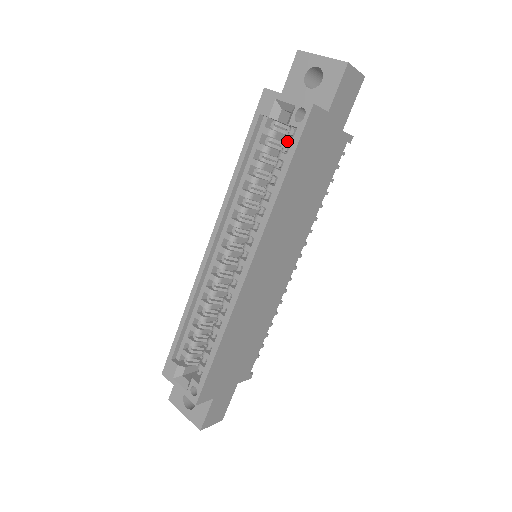
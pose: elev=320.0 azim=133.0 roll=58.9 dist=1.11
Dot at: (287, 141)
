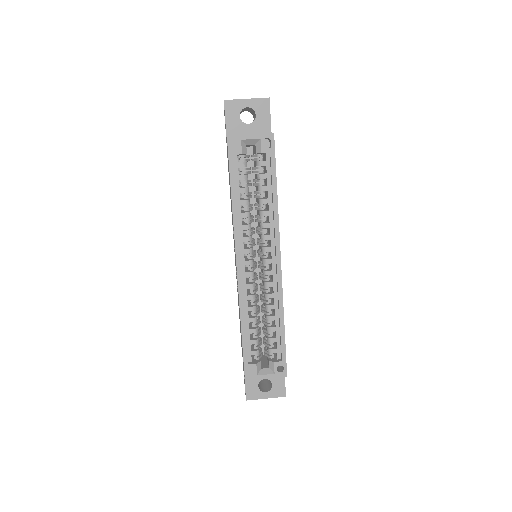
Dot at: (262, 165)
